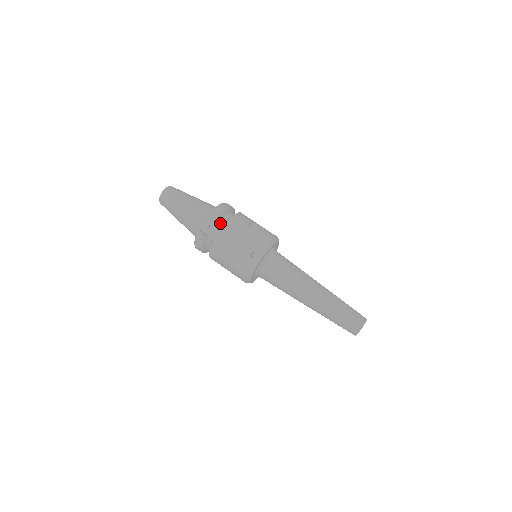
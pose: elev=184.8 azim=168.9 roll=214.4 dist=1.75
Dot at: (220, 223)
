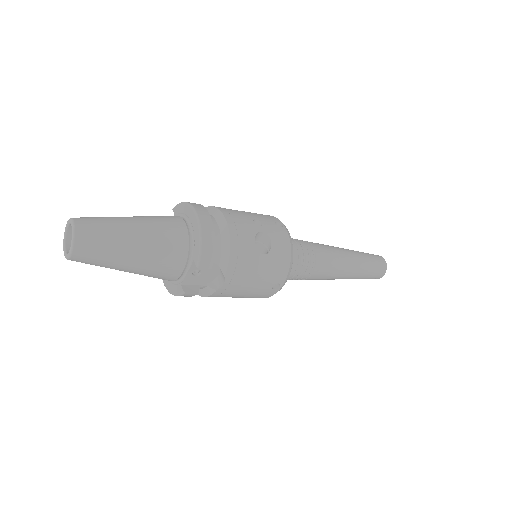
Dot at: occluded
